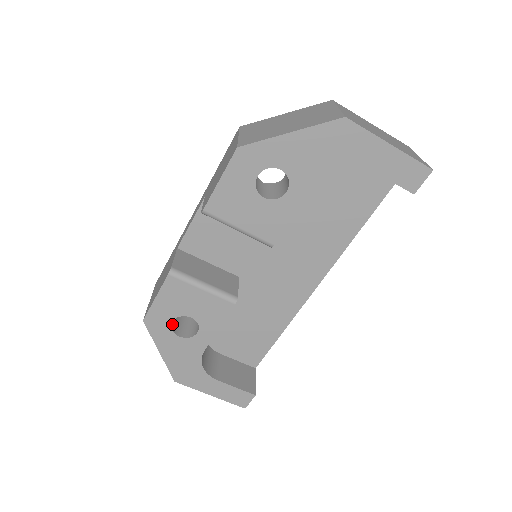
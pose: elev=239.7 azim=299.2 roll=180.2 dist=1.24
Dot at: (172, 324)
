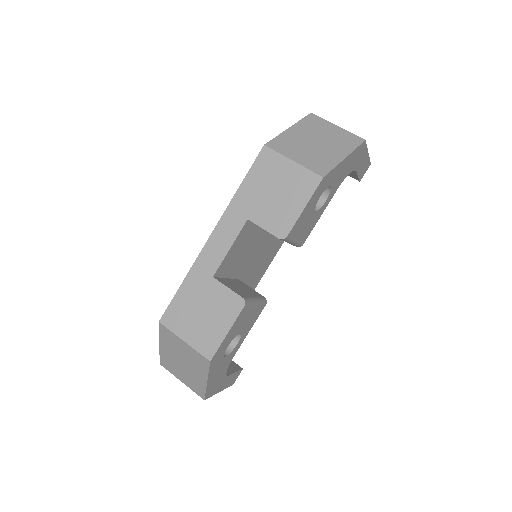
Dot at: occluded
